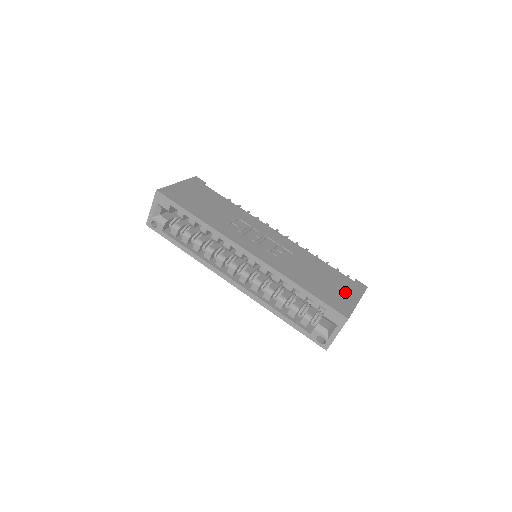
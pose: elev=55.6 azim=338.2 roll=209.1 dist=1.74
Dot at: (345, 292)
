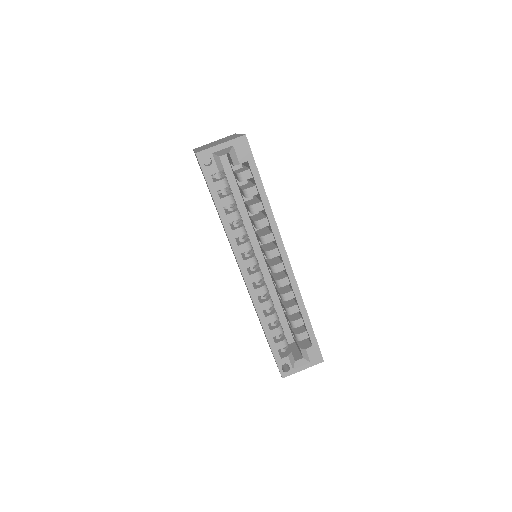
Dot at: occluded
